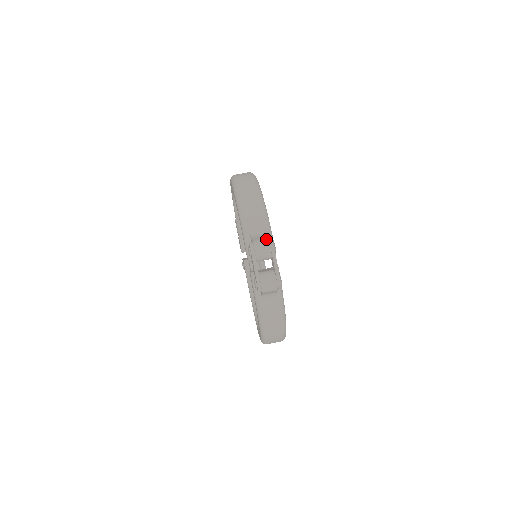
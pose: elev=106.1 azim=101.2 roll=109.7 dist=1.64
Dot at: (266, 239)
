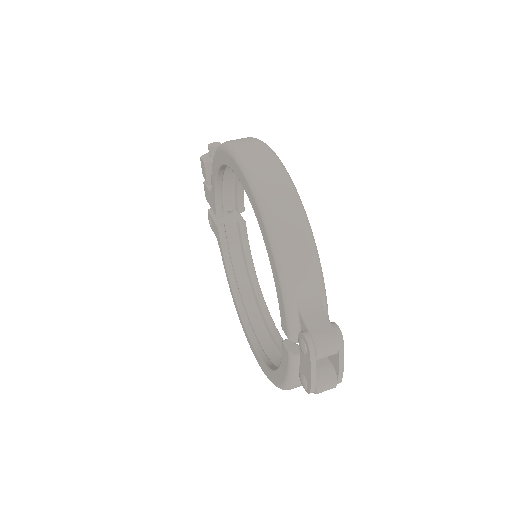
Dot at: (332, 332)
